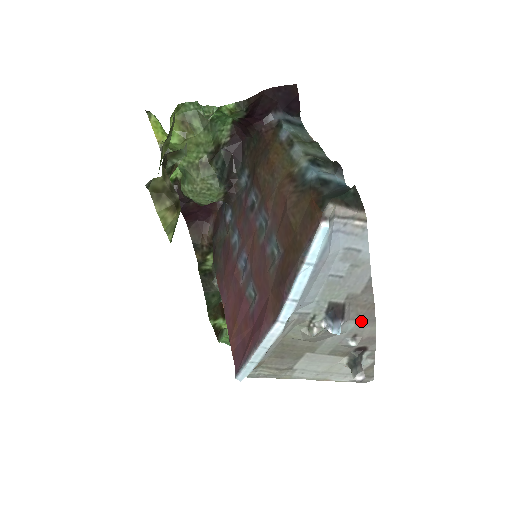
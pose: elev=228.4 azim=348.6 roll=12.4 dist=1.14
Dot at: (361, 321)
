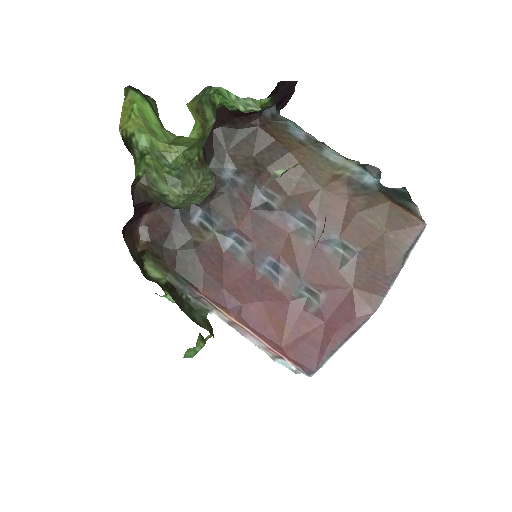
Dot at: occluded
